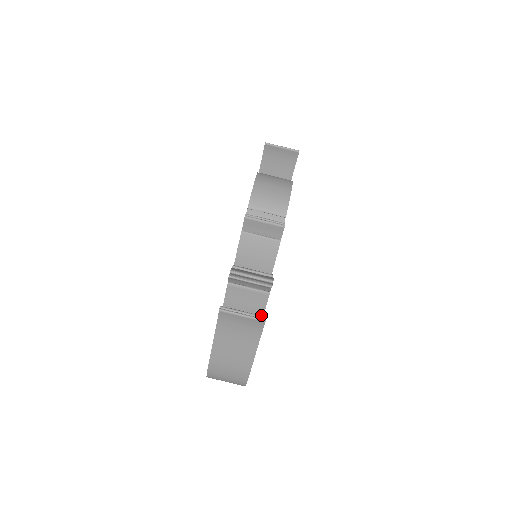
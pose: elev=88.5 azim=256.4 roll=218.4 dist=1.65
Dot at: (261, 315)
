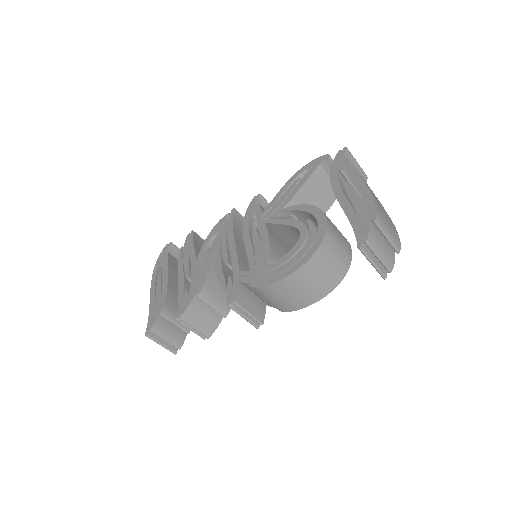
Dot at: occluded
